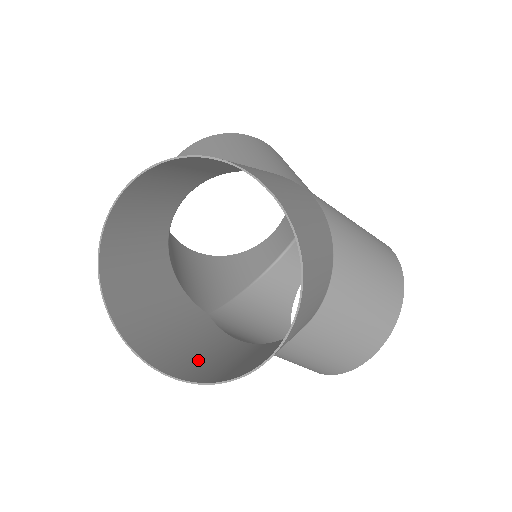
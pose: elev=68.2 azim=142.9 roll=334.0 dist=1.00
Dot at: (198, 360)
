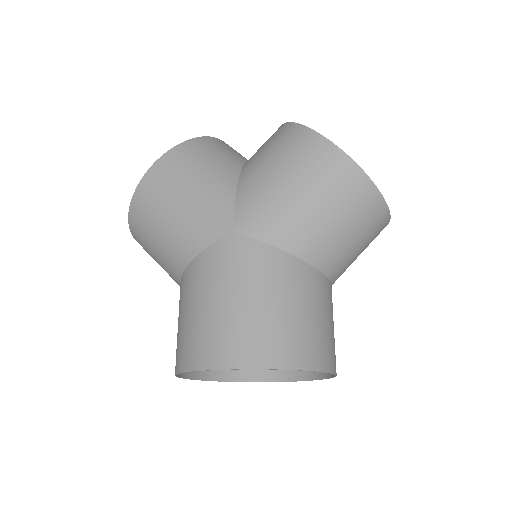
Dot at: occluded
